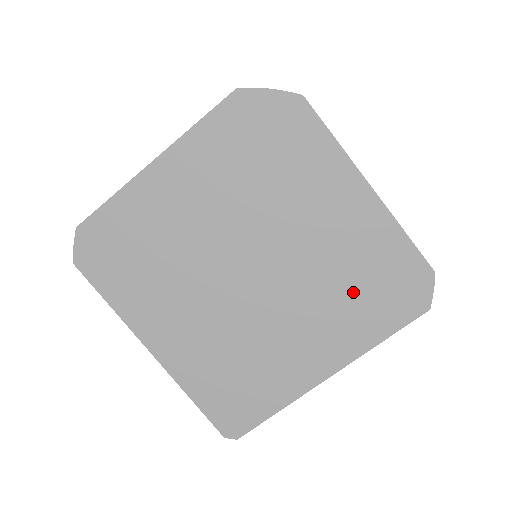
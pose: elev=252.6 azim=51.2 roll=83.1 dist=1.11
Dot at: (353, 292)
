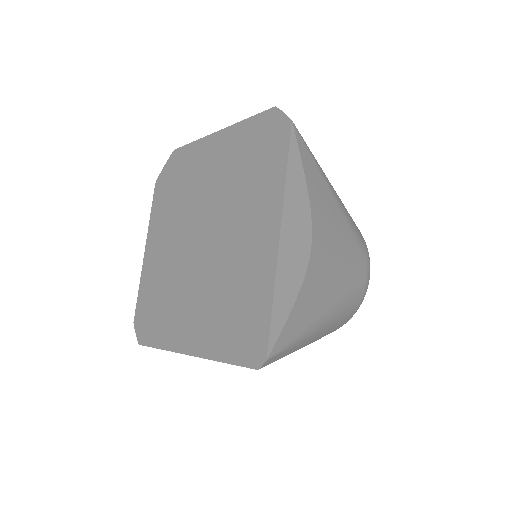
Dot at: (249, 176)
